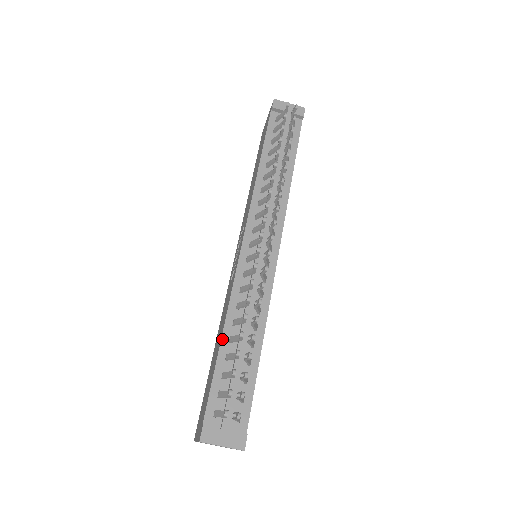
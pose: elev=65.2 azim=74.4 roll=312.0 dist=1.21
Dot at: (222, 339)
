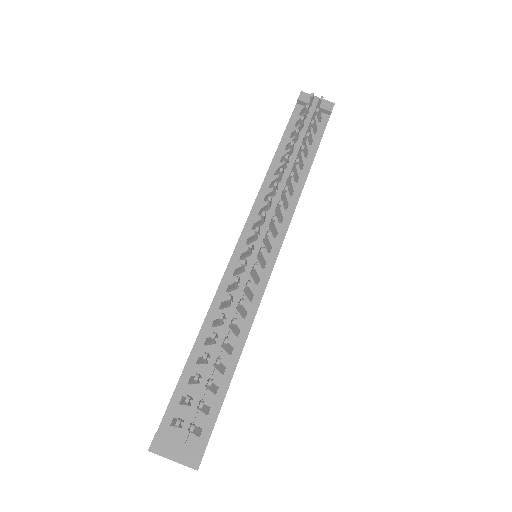
Dot at: (197, 340)
